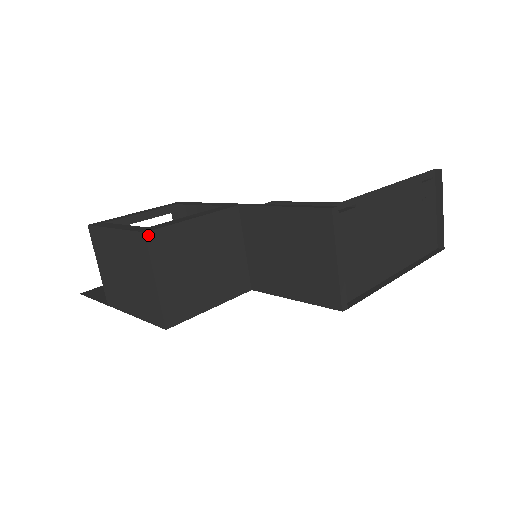
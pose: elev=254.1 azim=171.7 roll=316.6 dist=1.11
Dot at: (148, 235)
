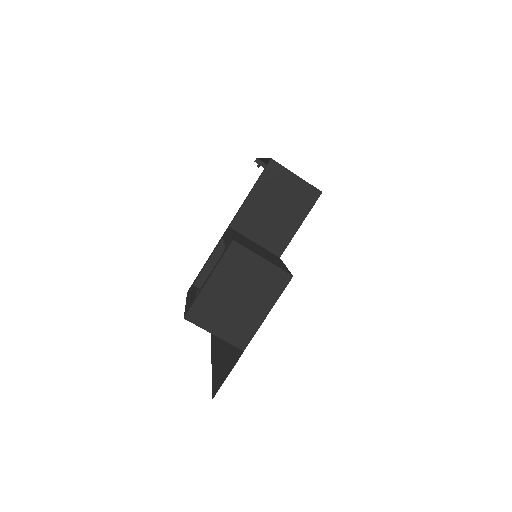
Dot at: (235, 241)
